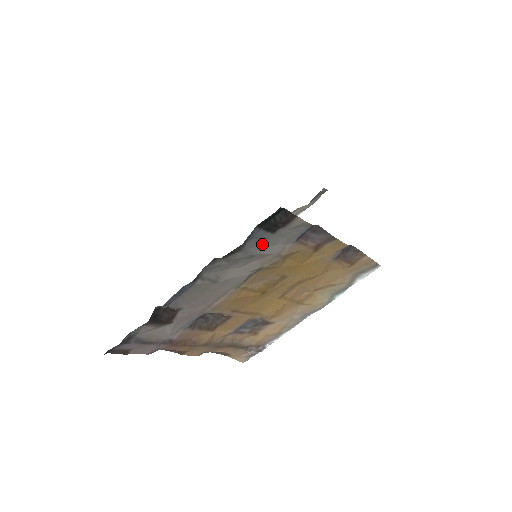
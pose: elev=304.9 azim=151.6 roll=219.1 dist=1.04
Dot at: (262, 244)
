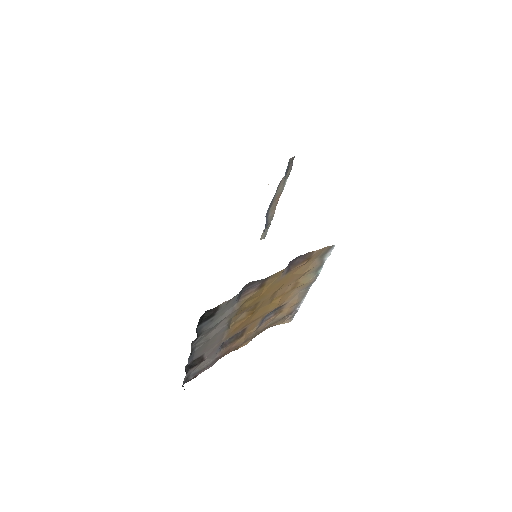
Dot at: (214, 320)
